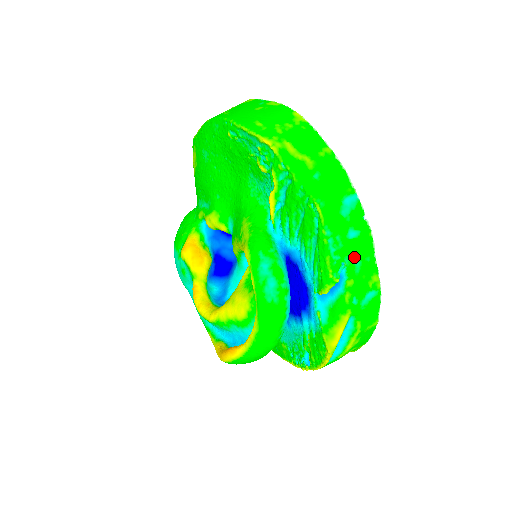
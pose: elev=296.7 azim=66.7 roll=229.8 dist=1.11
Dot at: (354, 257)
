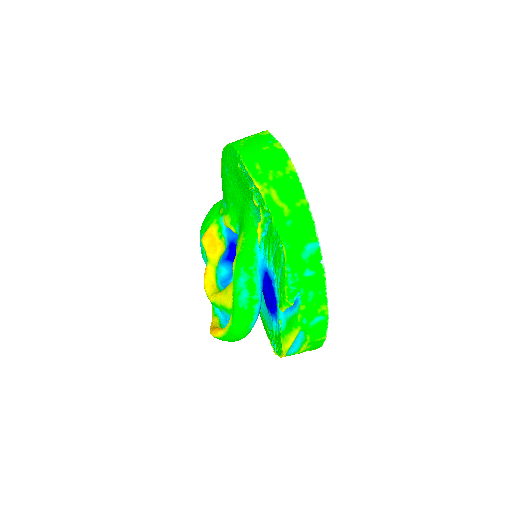
Dot at: (308, 289)
